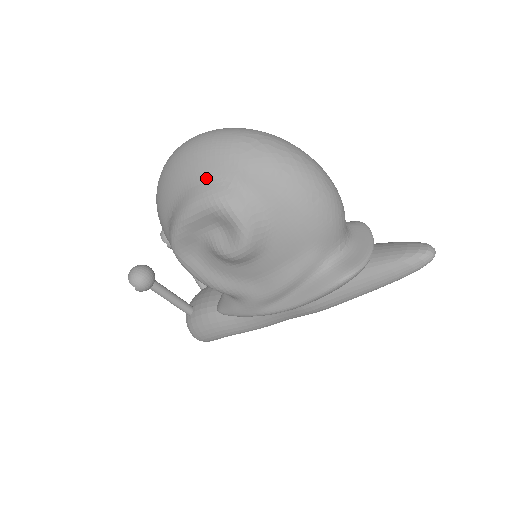
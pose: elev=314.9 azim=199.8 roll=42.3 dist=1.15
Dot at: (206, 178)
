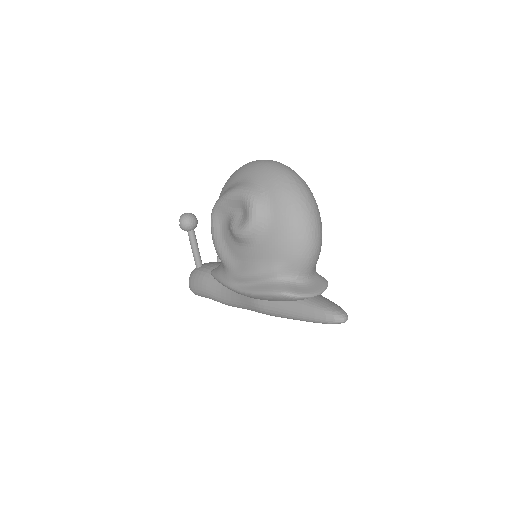
Dot at: (255, 181)
